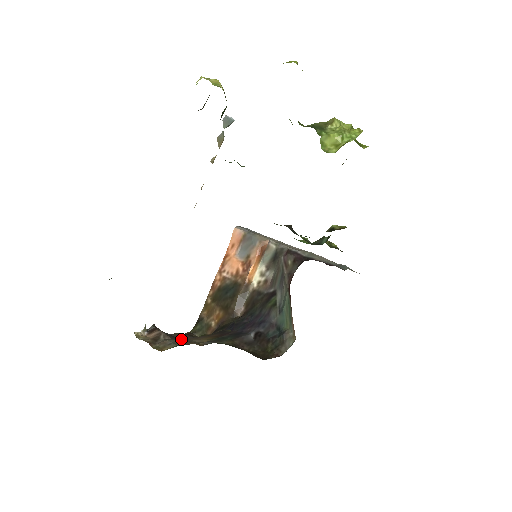
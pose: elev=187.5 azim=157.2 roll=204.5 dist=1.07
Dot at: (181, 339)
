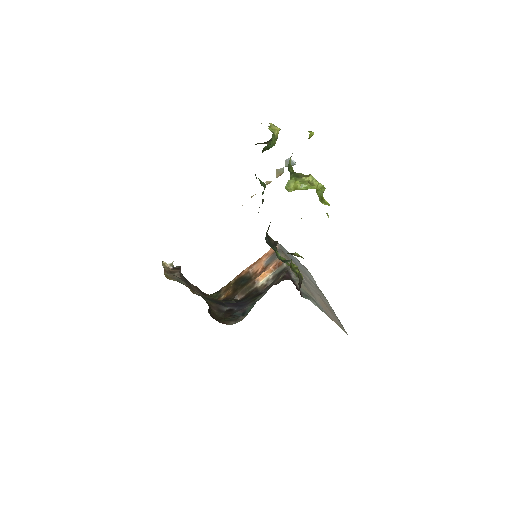
Dot at: (188, 284)
